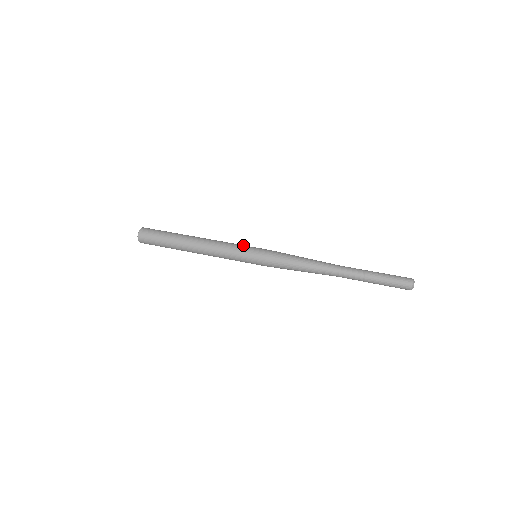
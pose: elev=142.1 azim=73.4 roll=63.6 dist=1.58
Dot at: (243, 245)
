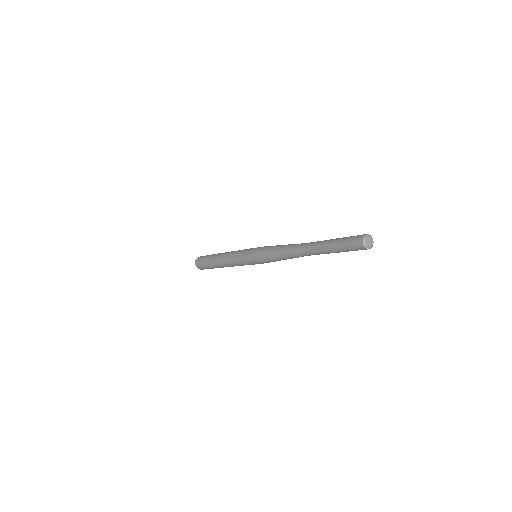
Dot at: (246, 249)
